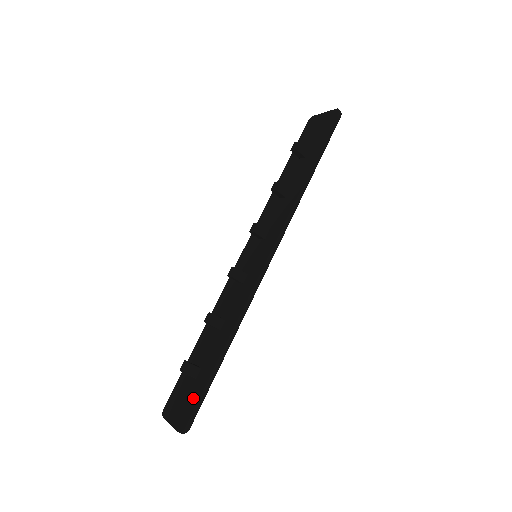
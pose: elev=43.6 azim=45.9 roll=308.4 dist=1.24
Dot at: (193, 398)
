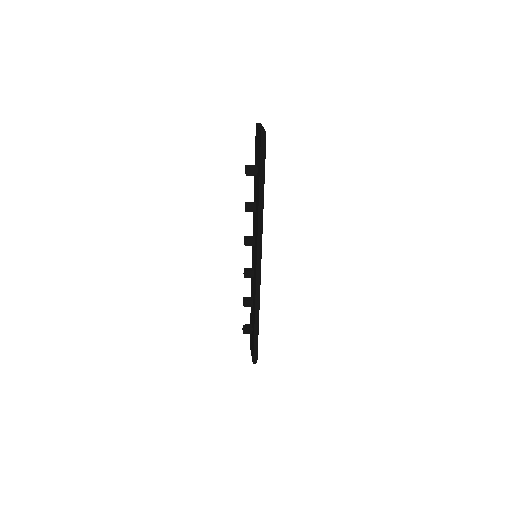
Dot at: occluded
